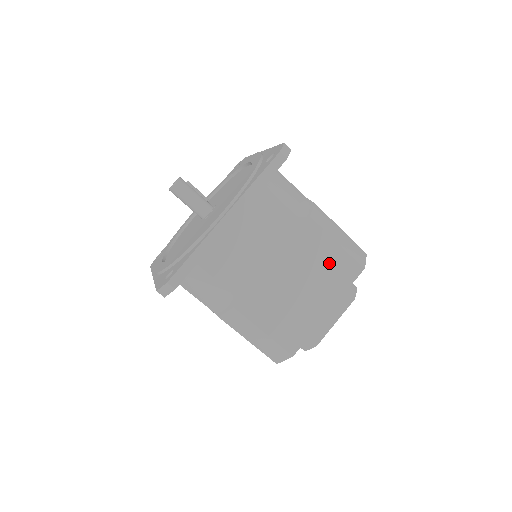
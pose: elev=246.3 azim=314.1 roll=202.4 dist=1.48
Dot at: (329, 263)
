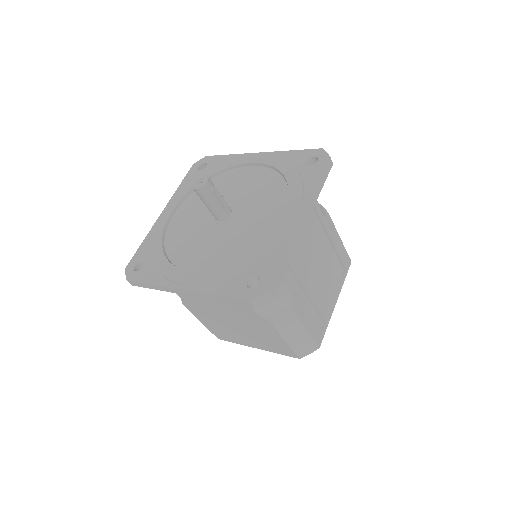
Dot at: (271, 340)
